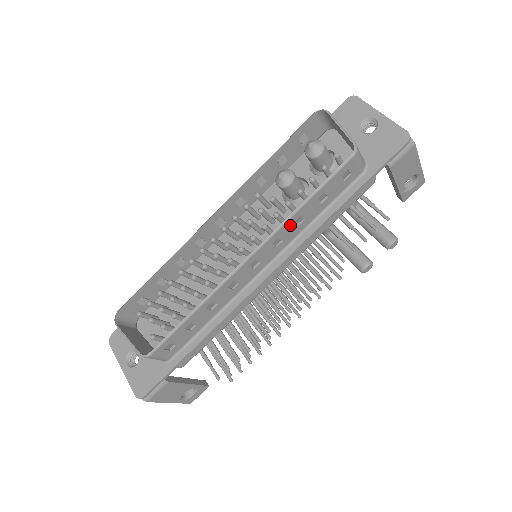
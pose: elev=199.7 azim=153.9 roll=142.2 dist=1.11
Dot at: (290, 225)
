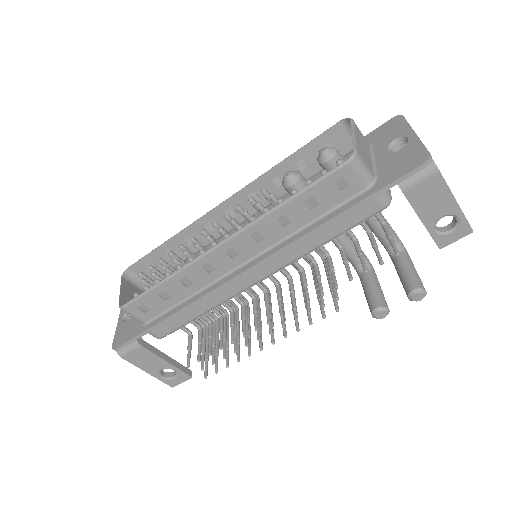
Dot at: (272, 222)
